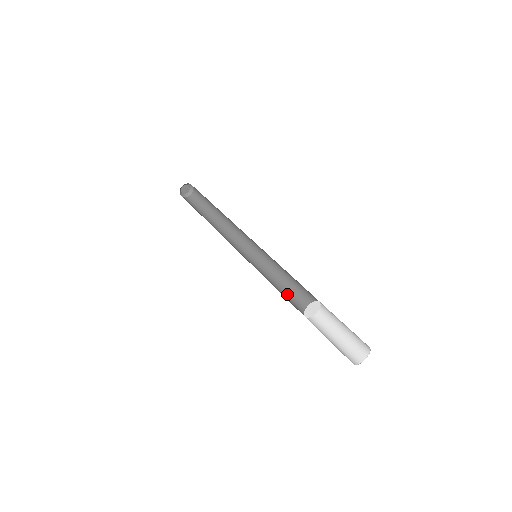
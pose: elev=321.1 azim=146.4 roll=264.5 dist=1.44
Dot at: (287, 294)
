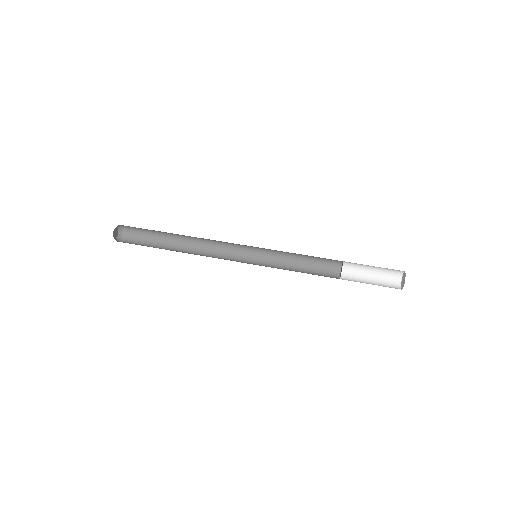
Dot at: (308, 263)
